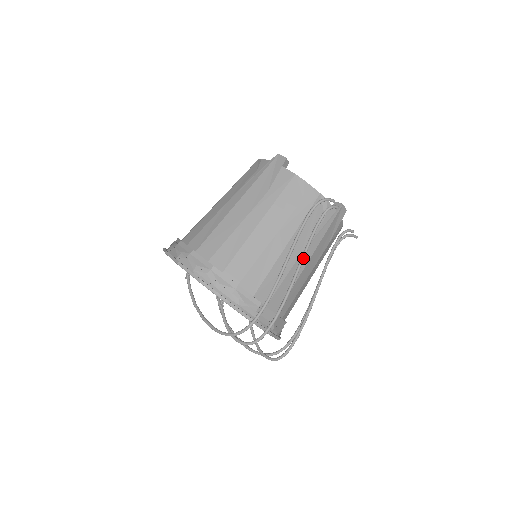
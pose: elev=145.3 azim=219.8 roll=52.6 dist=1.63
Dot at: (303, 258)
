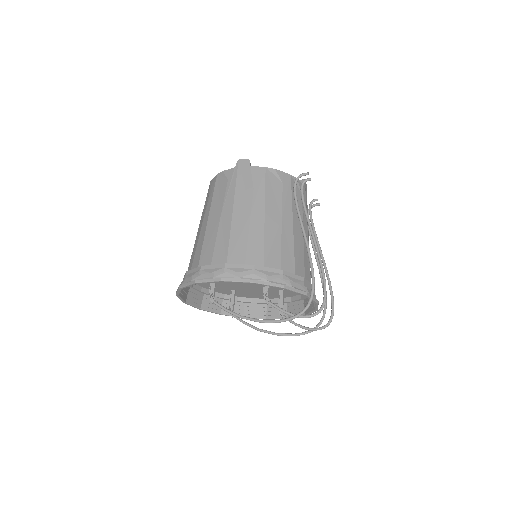
Dot at: (311, 227)
